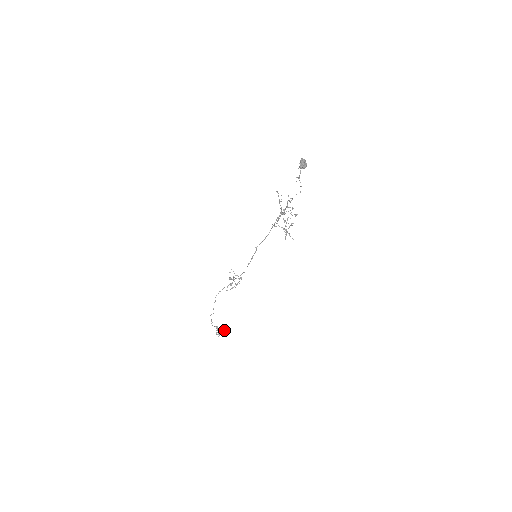
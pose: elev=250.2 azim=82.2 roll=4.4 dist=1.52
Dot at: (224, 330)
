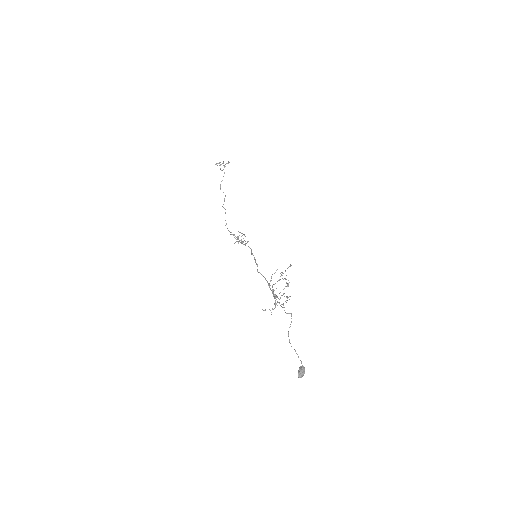
Dot at: occluded
